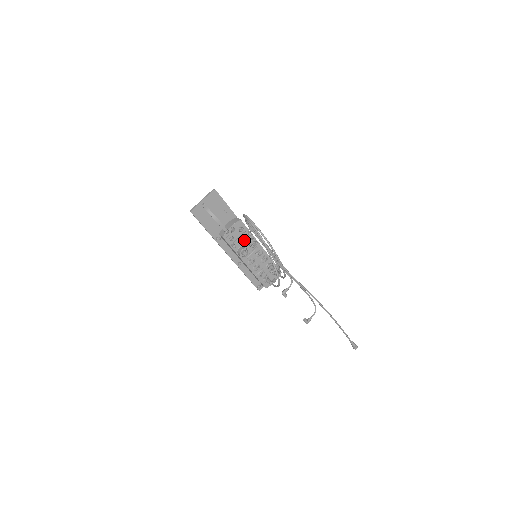
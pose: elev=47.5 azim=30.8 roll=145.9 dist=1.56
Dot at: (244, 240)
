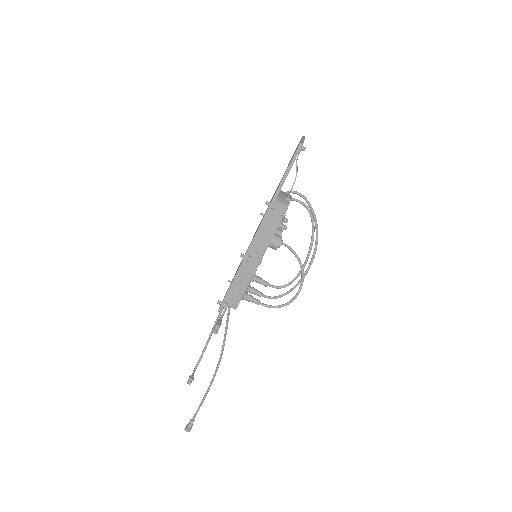
Dot at: occluded
